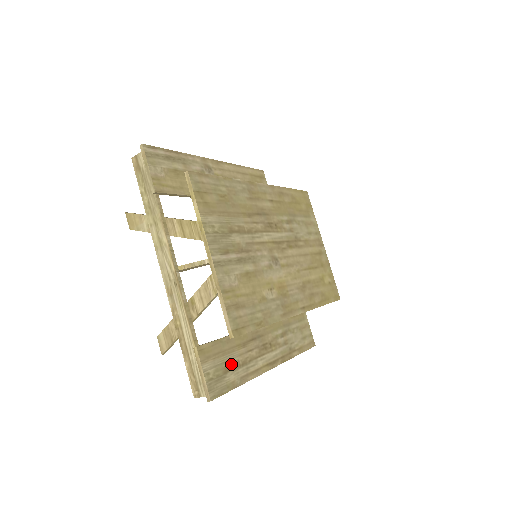
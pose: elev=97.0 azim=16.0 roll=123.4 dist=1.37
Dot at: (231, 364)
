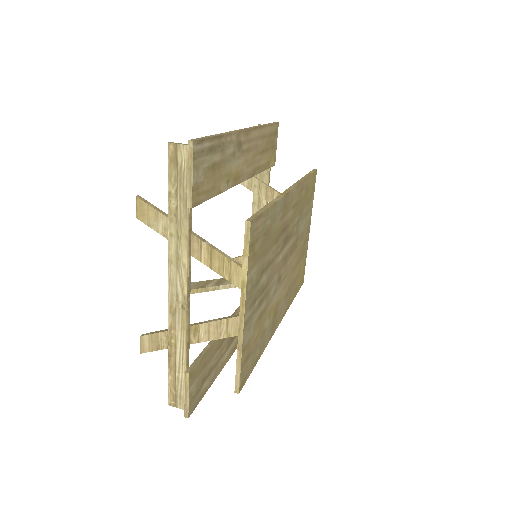
Dot at: (208, 372)
